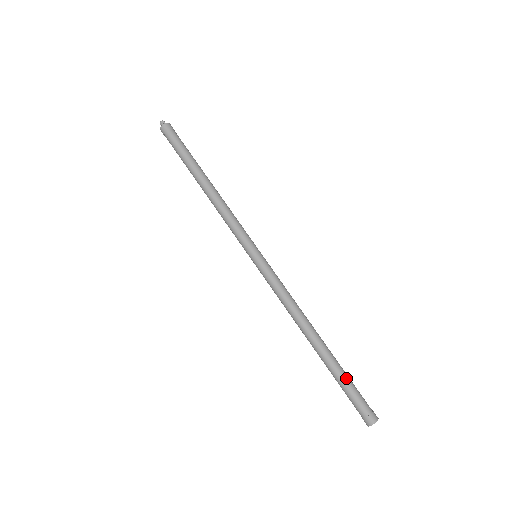
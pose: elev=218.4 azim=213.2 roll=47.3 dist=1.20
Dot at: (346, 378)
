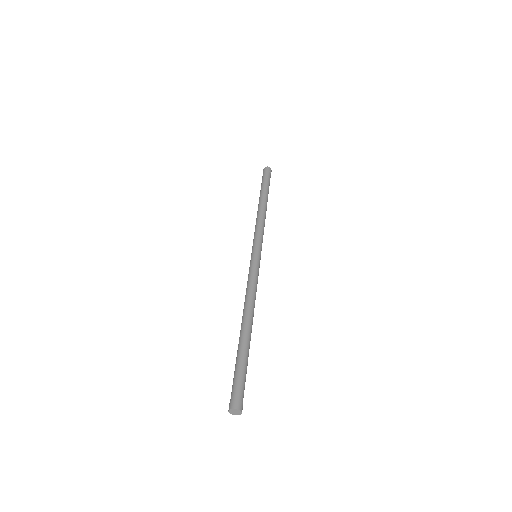
Dot at: (238, 362)
